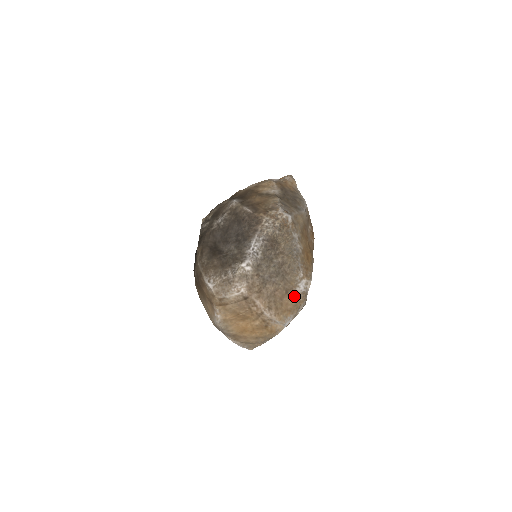
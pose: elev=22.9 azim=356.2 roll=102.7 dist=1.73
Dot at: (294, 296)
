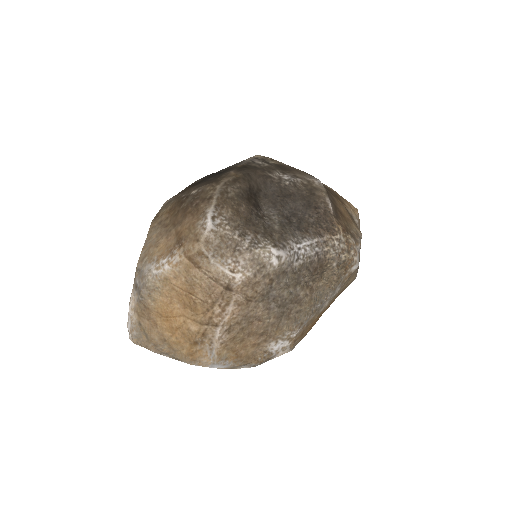
Dot at: (260, 346)
